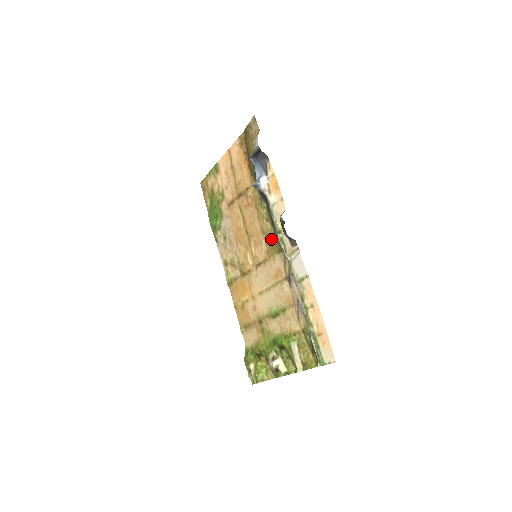
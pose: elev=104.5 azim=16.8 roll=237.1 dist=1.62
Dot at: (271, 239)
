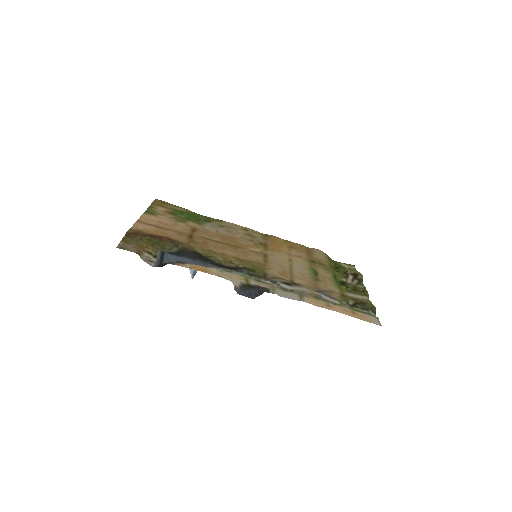
Dot at: (249, 265)
